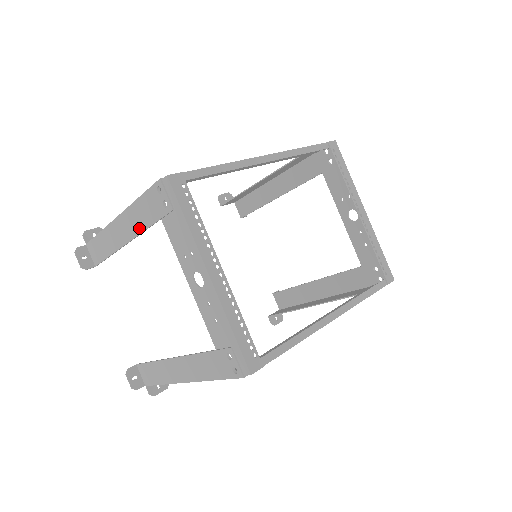
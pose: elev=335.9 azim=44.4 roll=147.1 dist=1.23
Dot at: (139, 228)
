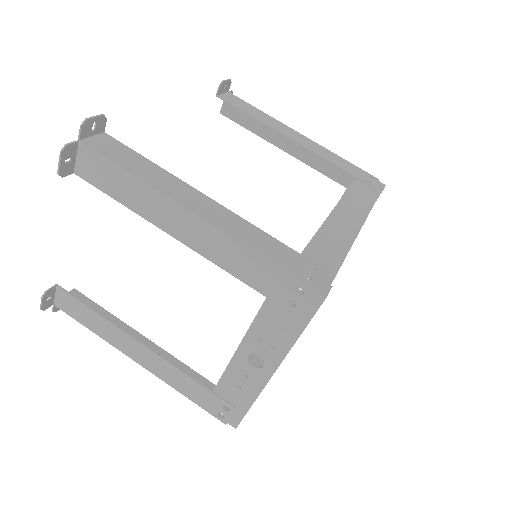
Dot at: (222, 262)
